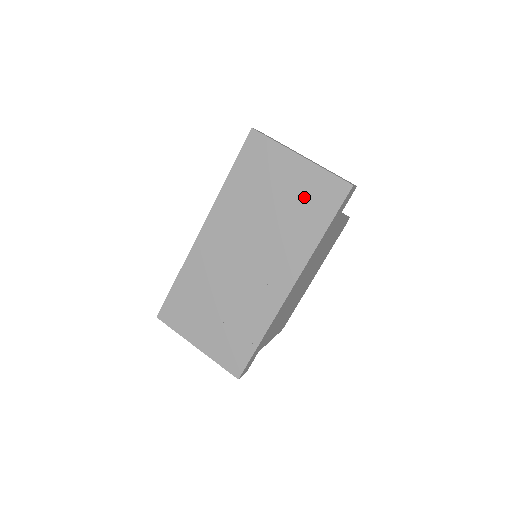
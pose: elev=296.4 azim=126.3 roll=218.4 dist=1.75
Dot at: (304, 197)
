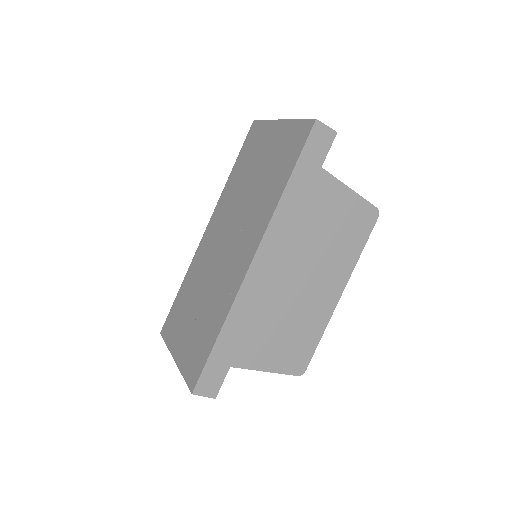
Dot at: (277, 156)
